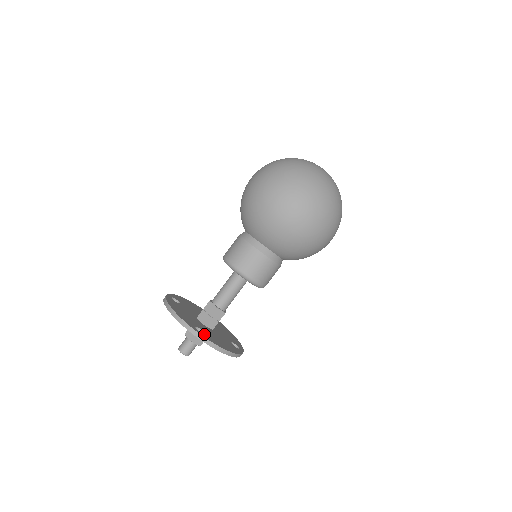
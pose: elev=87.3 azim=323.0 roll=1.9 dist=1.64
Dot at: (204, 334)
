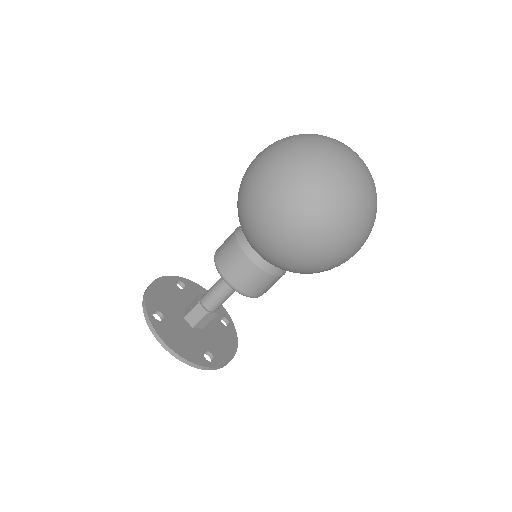
Dot at: (158, 321)
